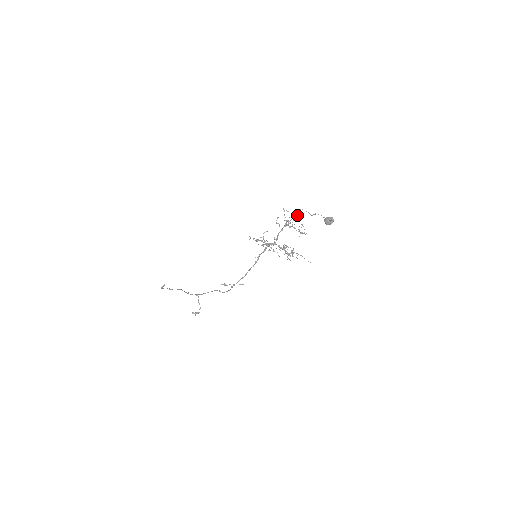
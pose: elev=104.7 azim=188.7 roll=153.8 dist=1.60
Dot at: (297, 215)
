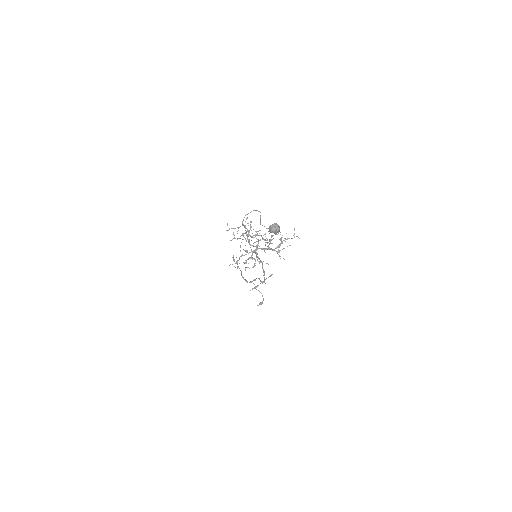
Dot at: occluded
